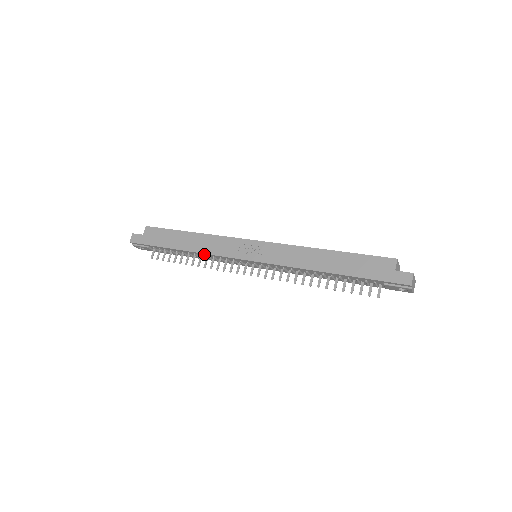
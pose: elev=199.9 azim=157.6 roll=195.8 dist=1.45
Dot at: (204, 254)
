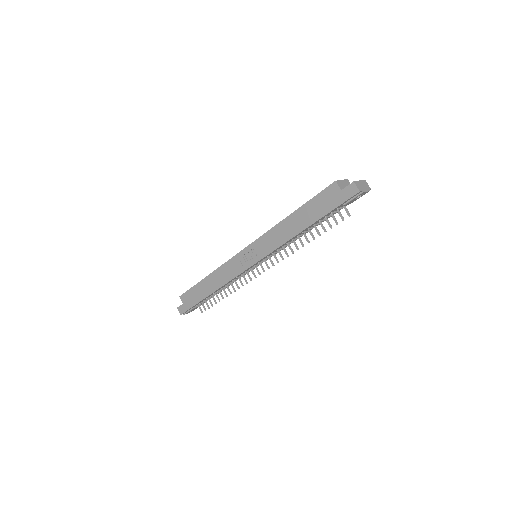
Dot at: (226, 284)
